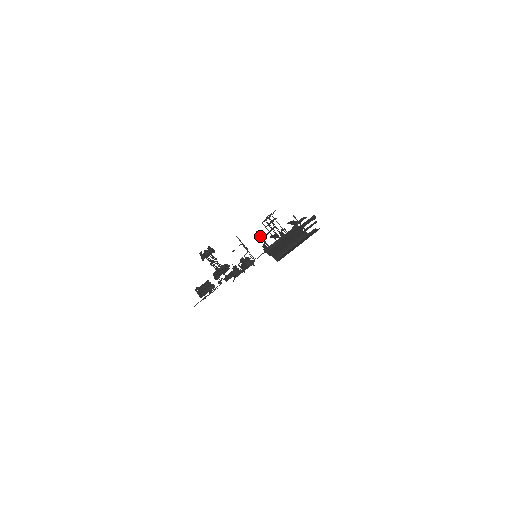
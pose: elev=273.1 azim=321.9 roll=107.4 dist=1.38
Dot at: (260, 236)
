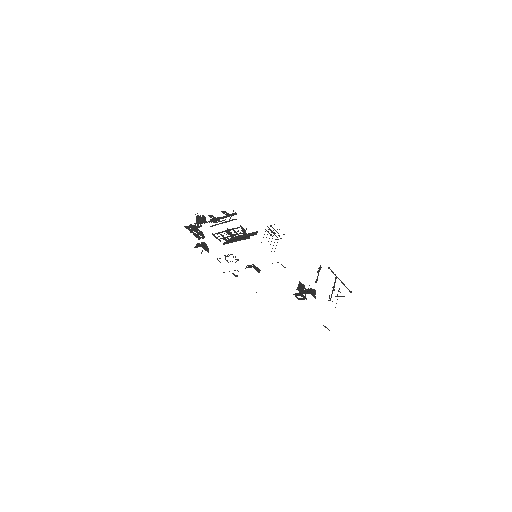
Dot at: (319, 270)
